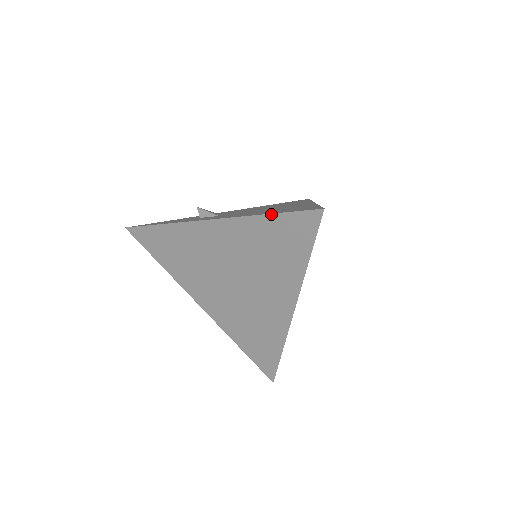
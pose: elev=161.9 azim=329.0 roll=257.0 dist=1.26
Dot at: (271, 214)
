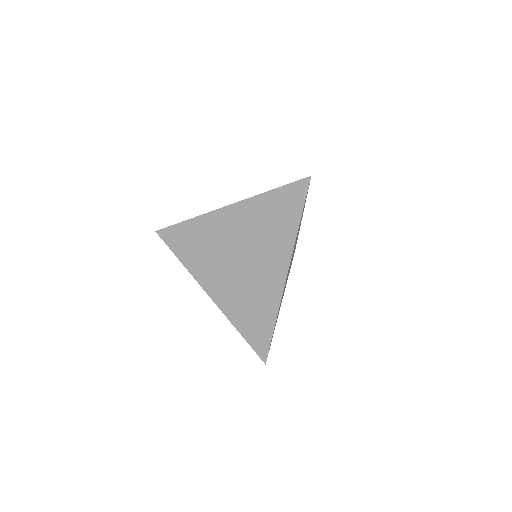
Dot at: (274, 189)
